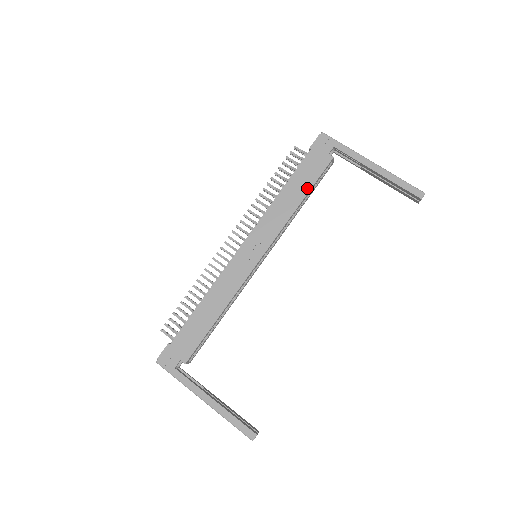
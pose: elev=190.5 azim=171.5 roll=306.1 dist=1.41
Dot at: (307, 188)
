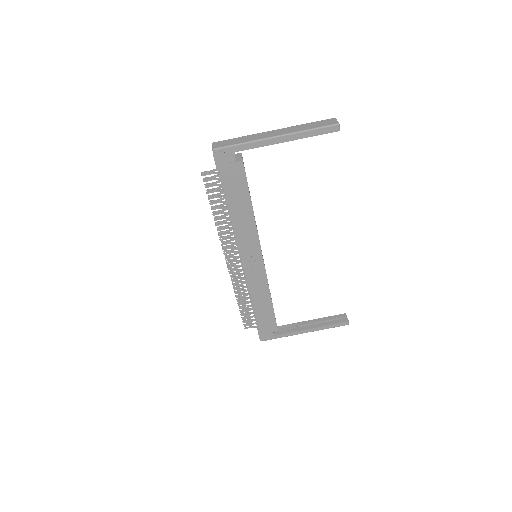
Dot at: (247, 198)
